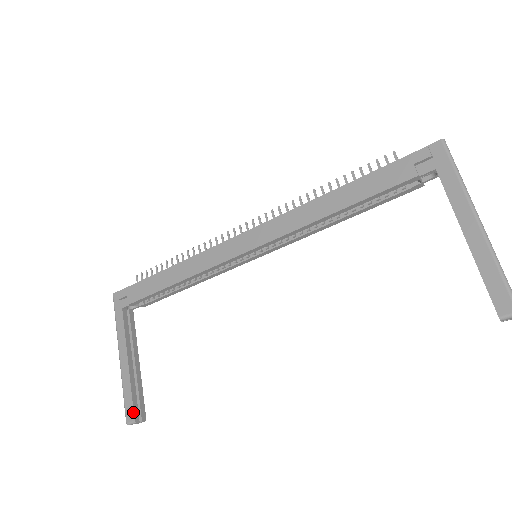
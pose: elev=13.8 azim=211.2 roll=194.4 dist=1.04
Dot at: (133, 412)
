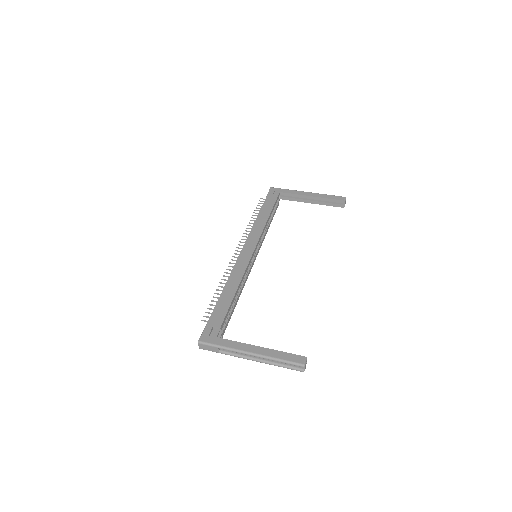
Dot at: (299, 355)
